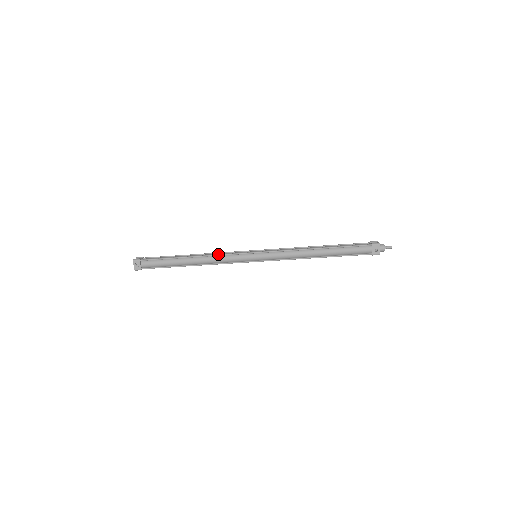
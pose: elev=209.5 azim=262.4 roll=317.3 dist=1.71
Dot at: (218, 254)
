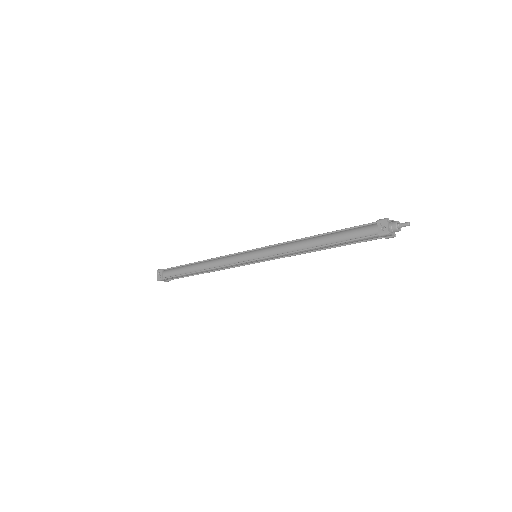
Dot at: (221, 256)
